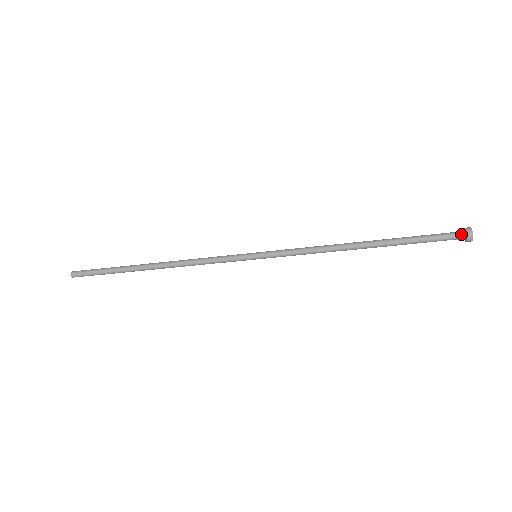
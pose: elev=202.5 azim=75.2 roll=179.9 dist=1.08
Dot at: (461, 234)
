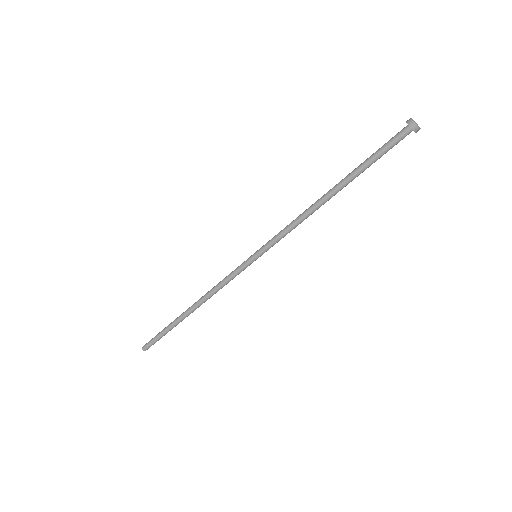
Dot at: (404, 128)
